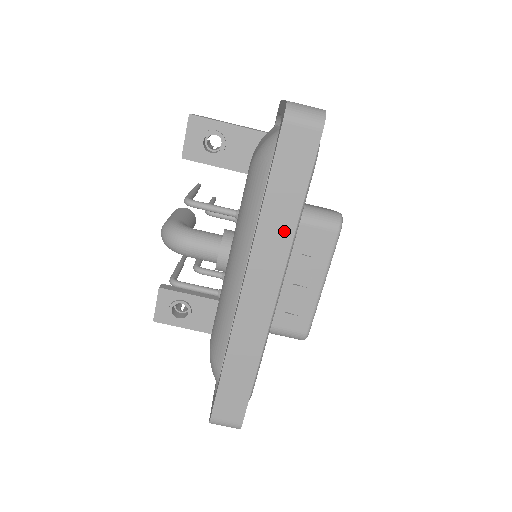
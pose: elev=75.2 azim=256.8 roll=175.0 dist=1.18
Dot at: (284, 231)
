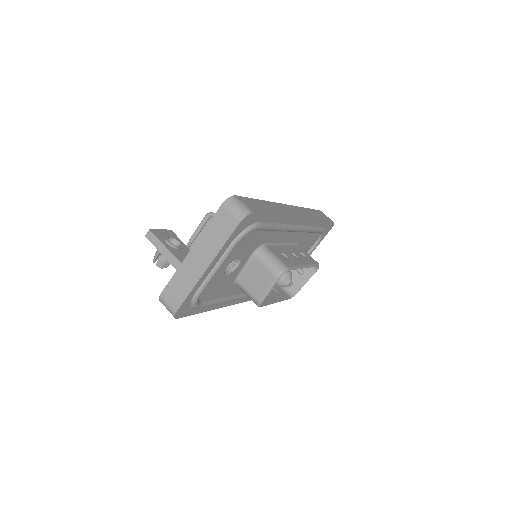
Dot at: (312, 216)
